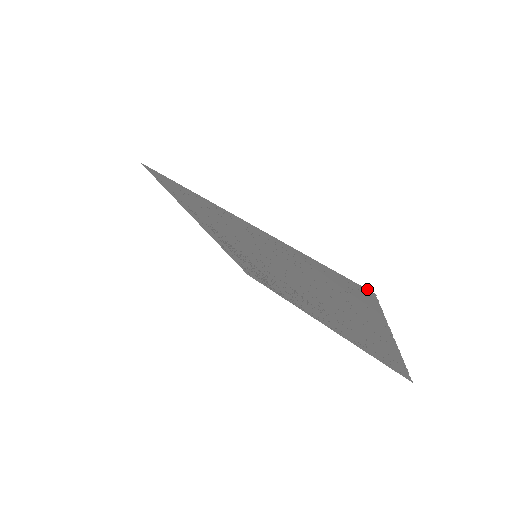
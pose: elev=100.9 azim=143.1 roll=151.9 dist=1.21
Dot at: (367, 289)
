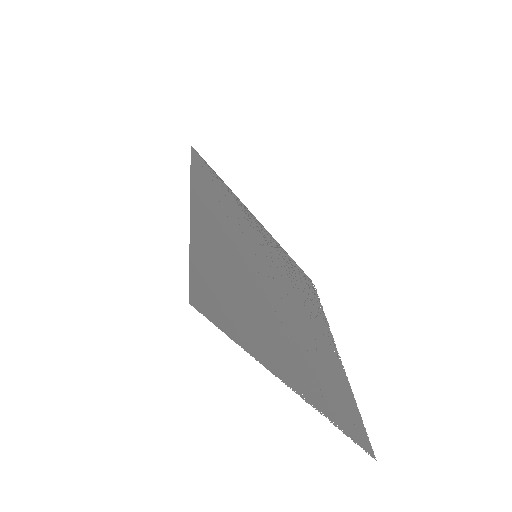
Dot at: occluded
